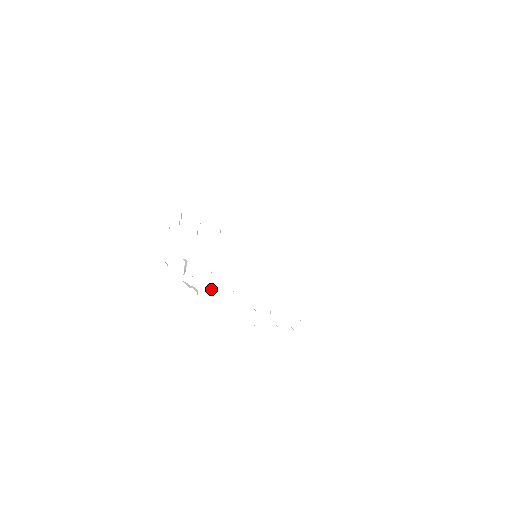
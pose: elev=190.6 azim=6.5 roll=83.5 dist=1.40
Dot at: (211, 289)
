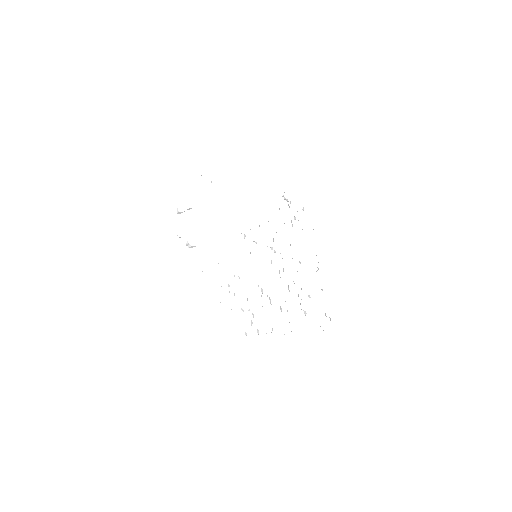
Dot at: (194, 246)
